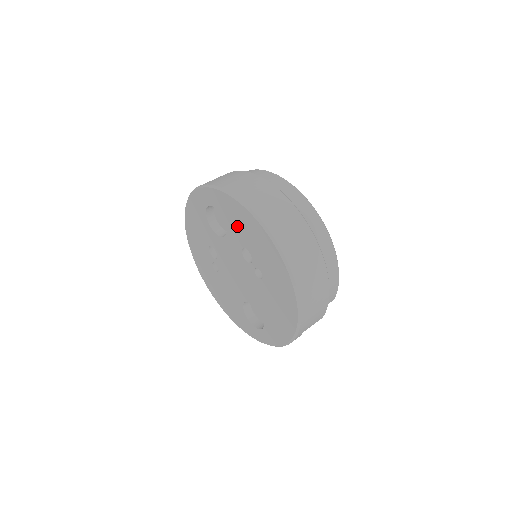
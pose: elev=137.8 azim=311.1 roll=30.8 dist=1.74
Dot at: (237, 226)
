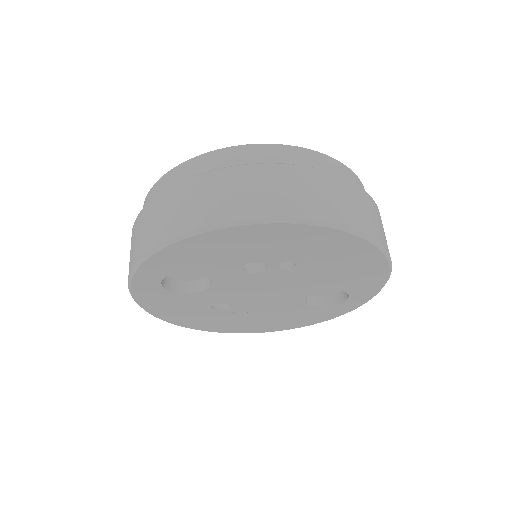
Dot at: (210, 260)
